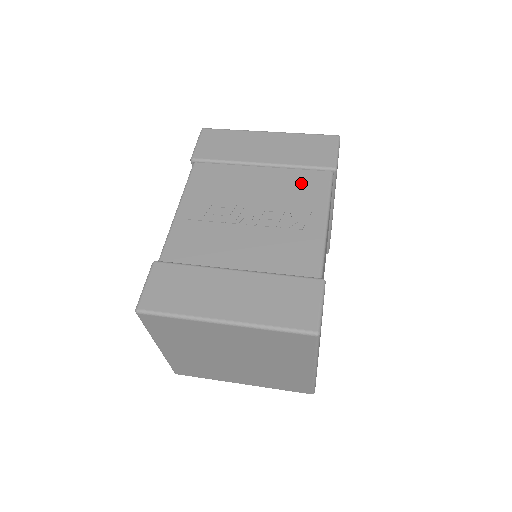
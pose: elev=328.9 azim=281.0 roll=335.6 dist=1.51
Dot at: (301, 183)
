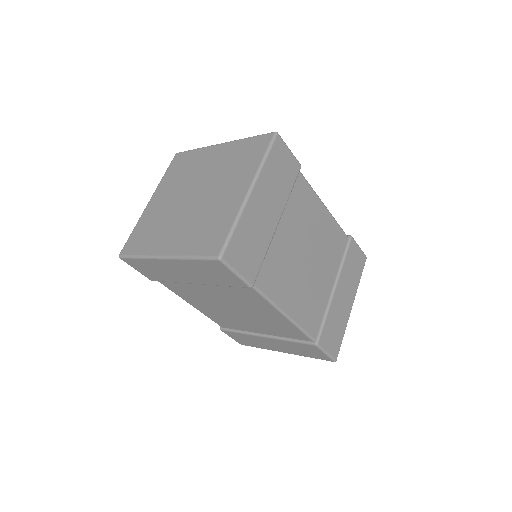
Dot at: occluded
